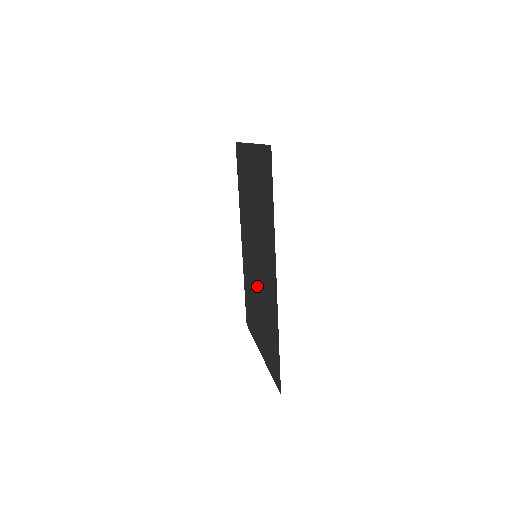
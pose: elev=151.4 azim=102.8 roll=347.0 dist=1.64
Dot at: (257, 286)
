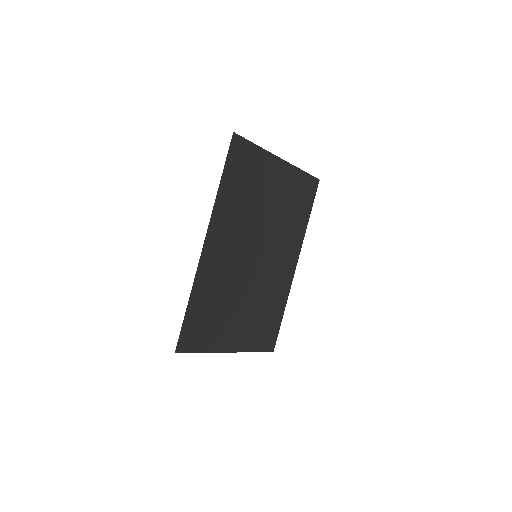
Dot at: (249, 284)
